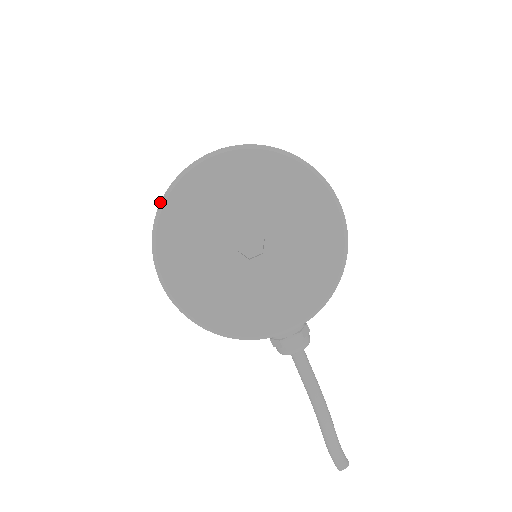
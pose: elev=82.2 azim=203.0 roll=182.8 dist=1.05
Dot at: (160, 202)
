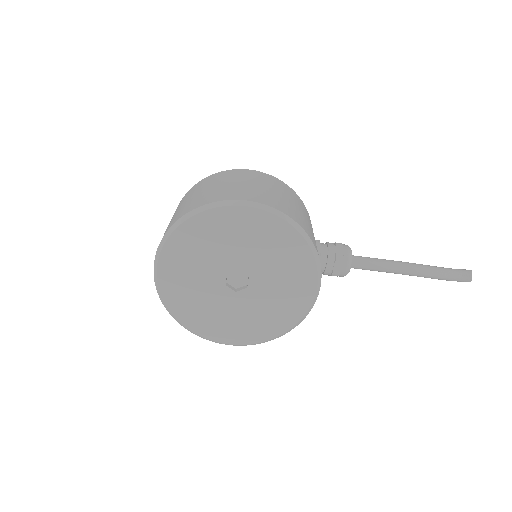
Dot at: occluded
